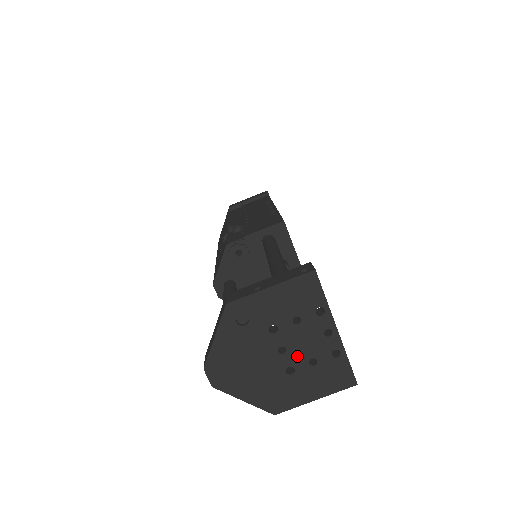
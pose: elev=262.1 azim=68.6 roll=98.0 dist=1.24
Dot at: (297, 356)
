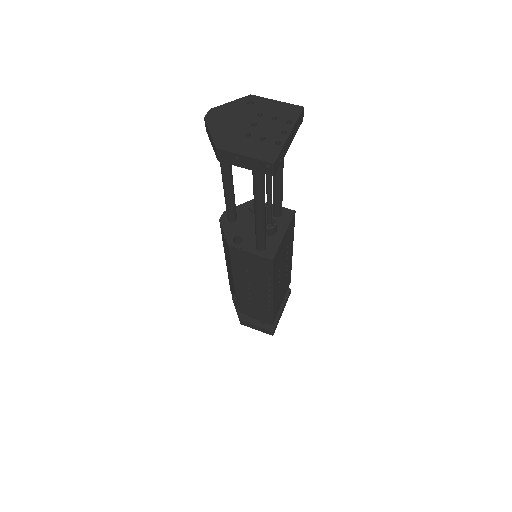
Dot at: (258, 132)
